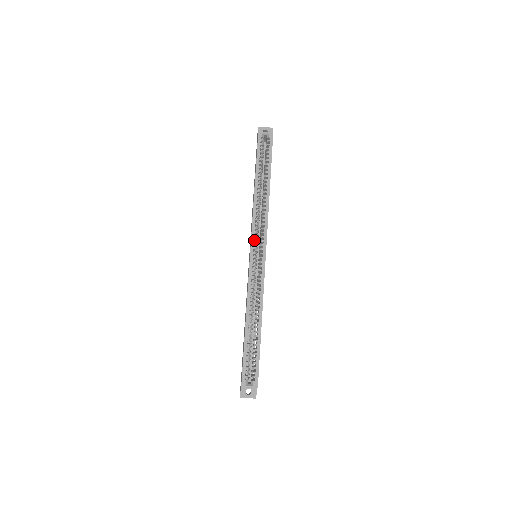
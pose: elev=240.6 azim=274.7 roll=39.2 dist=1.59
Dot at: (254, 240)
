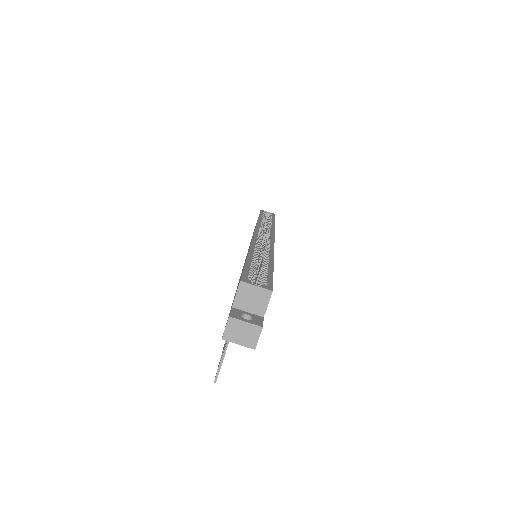
Dot at: (259, 230)
